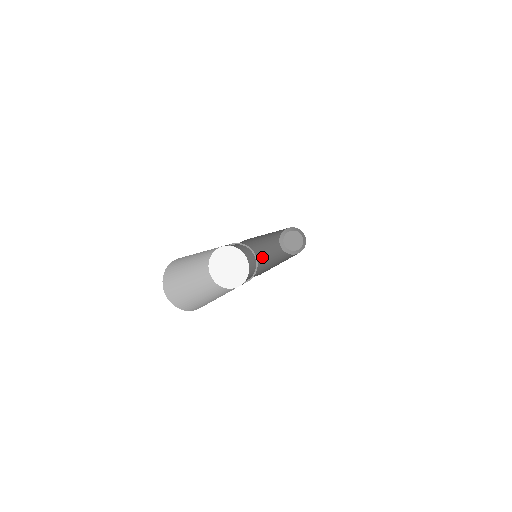
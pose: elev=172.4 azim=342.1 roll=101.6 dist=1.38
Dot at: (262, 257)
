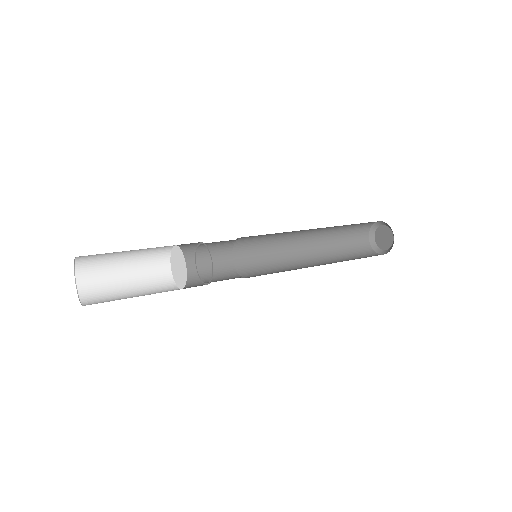
Dot at: (308, 257)
